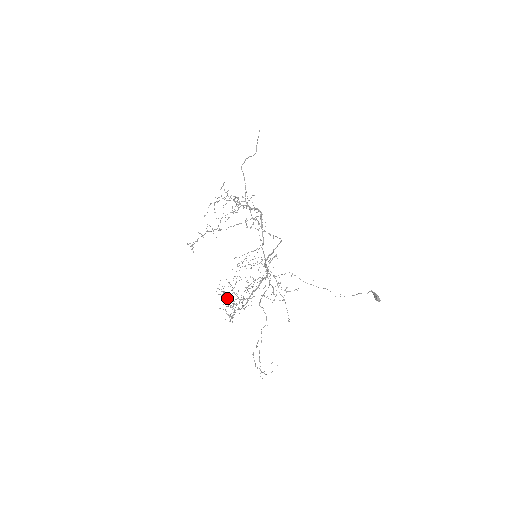
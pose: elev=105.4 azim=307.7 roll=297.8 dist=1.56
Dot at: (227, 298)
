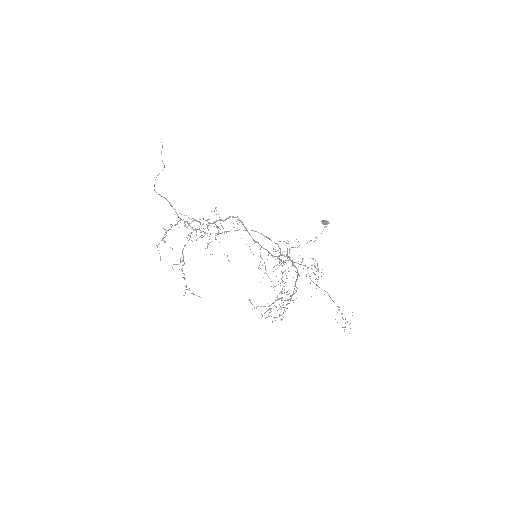
Dot at: occluded
